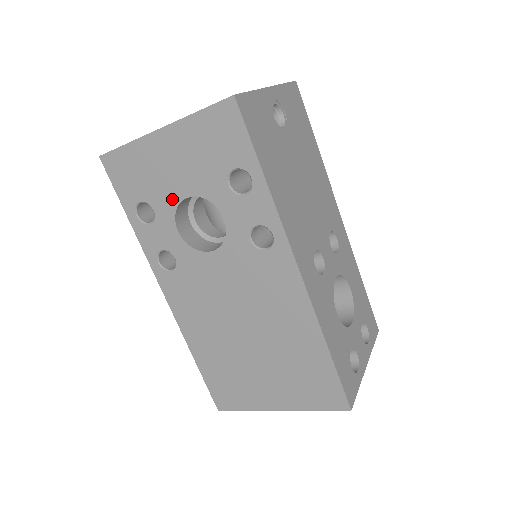
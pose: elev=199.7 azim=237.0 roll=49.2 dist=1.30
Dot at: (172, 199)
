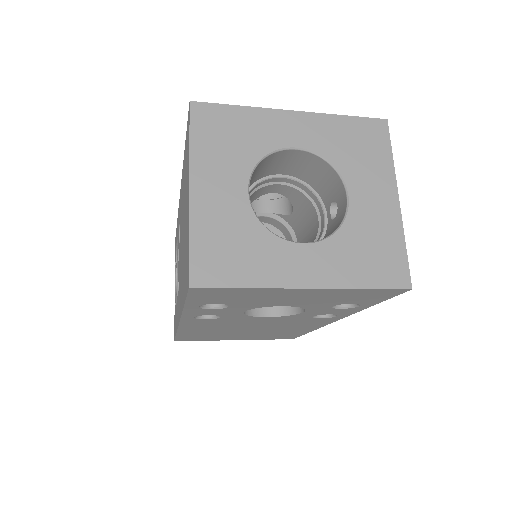
Dot at: (262, 305)
